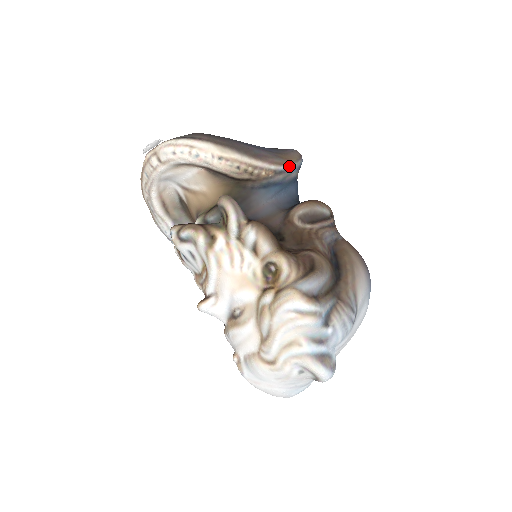
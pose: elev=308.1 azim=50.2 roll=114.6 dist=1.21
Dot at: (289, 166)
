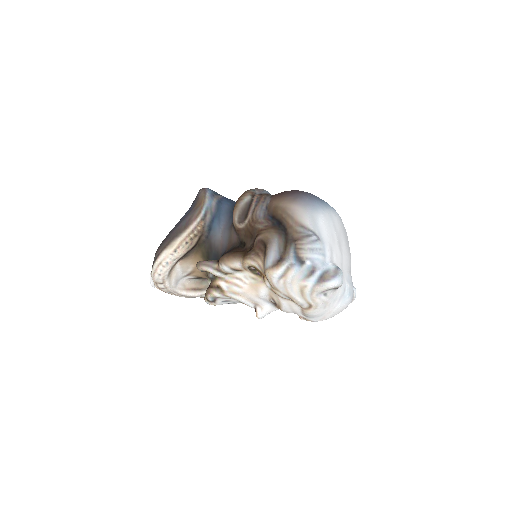
Dot at: (205, 206)
